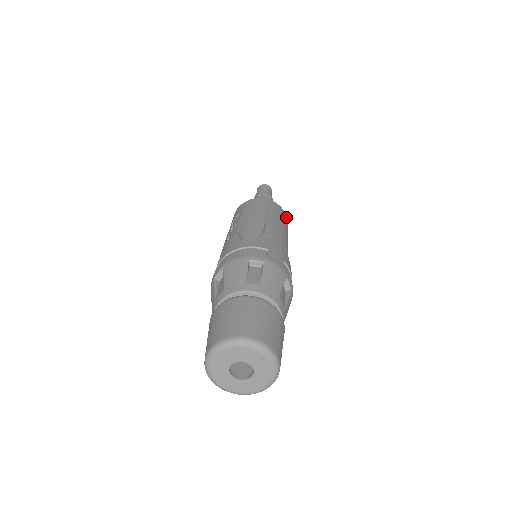
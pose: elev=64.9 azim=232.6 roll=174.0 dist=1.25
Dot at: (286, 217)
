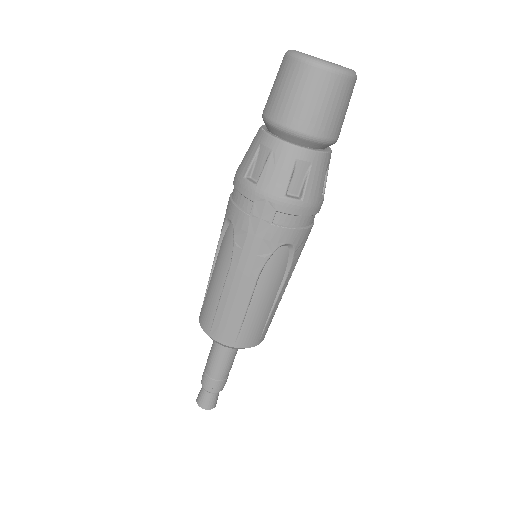
Dot at: occluded
